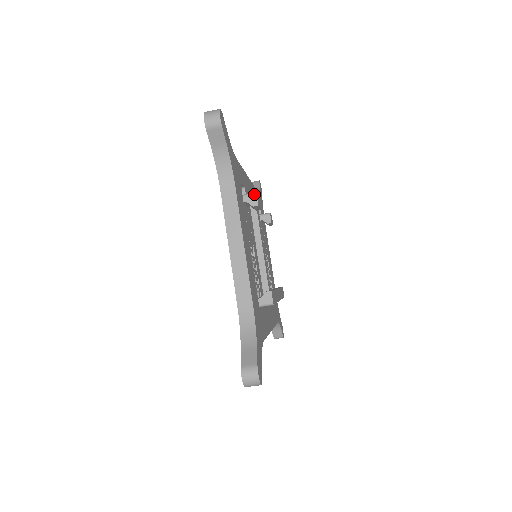
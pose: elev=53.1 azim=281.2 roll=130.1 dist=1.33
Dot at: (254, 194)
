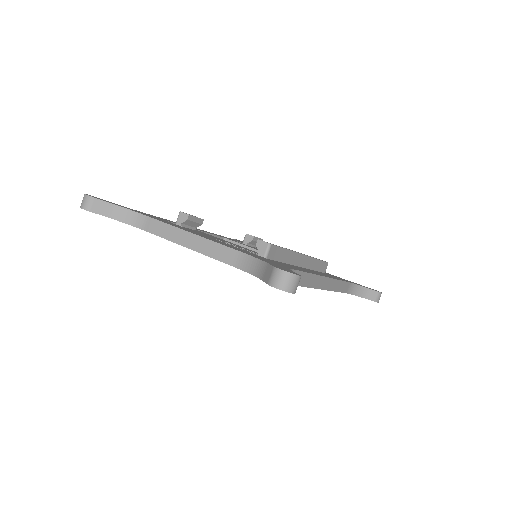
Dot at: (179, 214)
